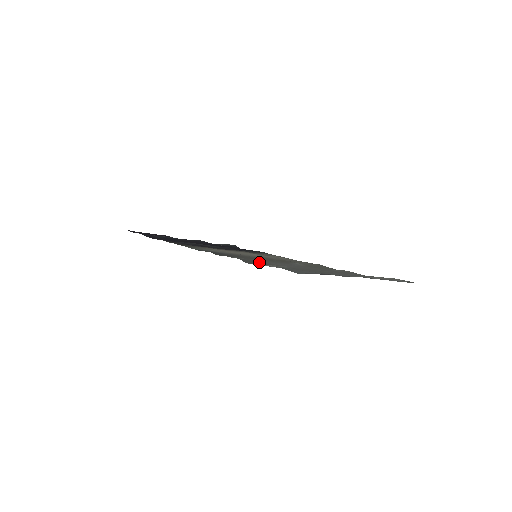
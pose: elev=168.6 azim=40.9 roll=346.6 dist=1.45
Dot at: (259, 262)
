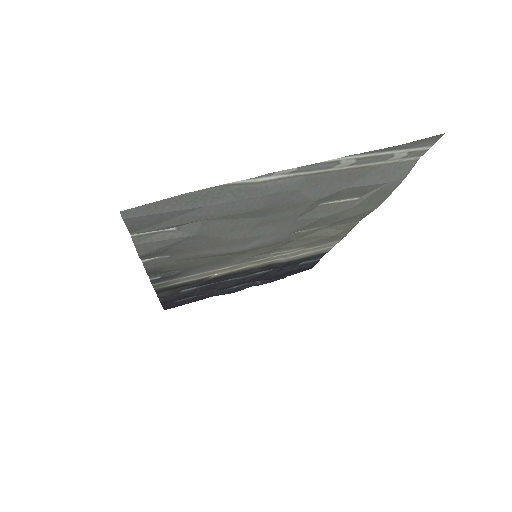
Dot at: (195, 252)
